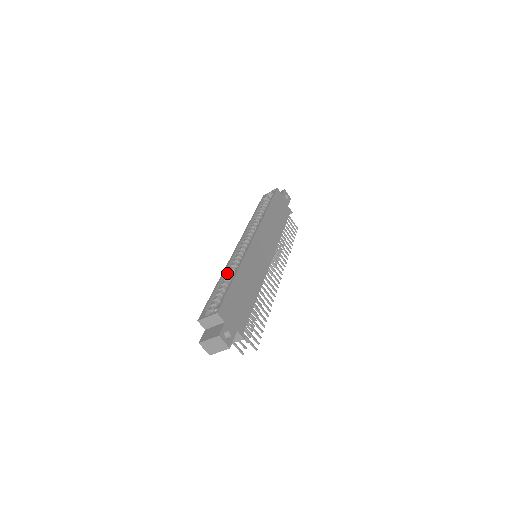
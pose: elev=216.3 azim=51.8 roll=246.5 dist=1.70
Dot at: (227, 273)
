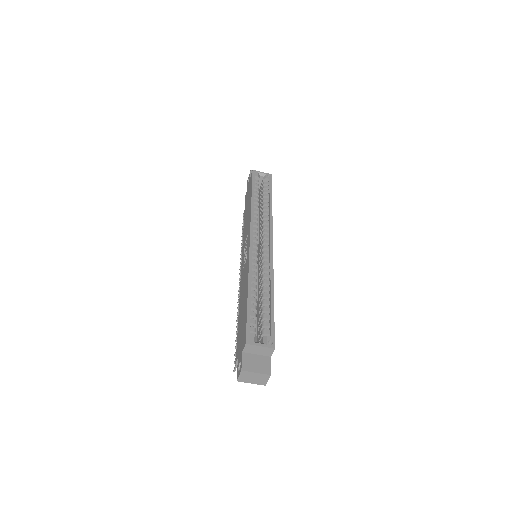
Dot at: (253, 279)
